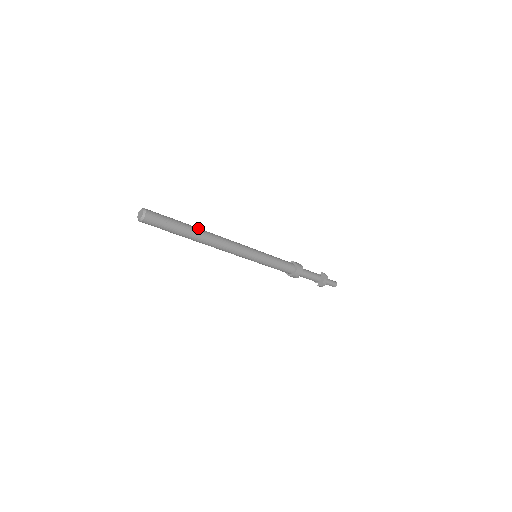
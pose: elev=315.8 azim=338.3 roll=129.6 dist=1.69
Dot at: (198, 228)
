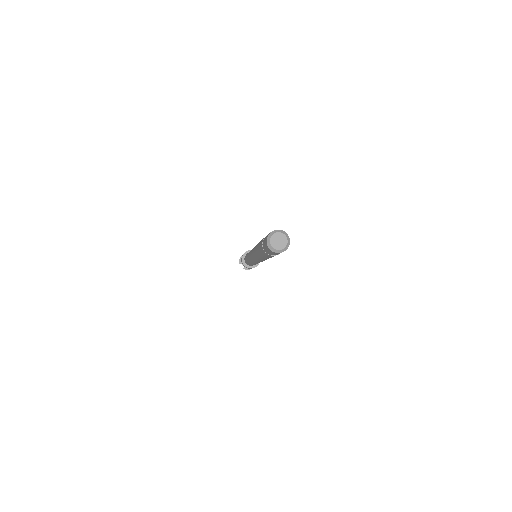
Dot at: occluded
